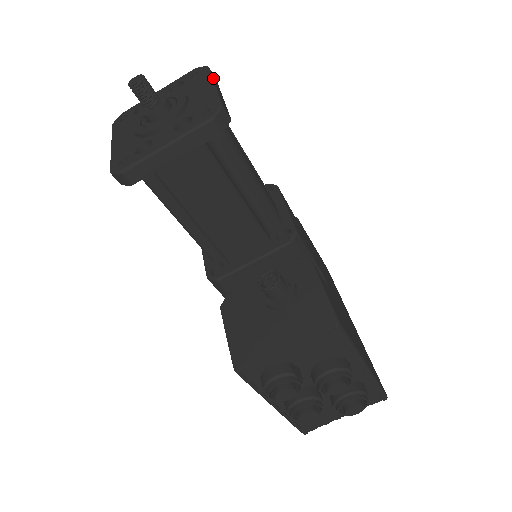
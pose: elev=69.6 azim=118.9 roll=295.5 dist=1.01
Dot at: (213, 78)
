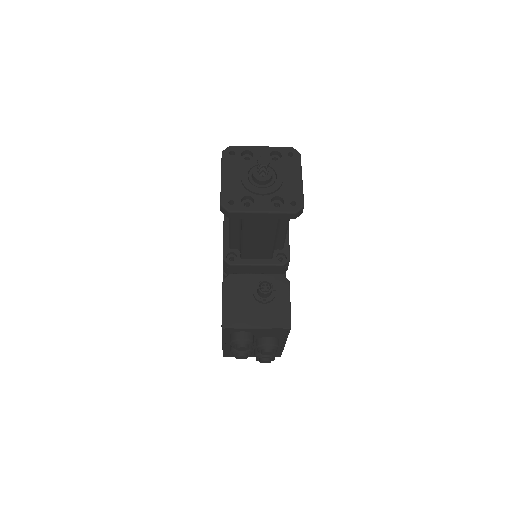
Dot at: occluded
